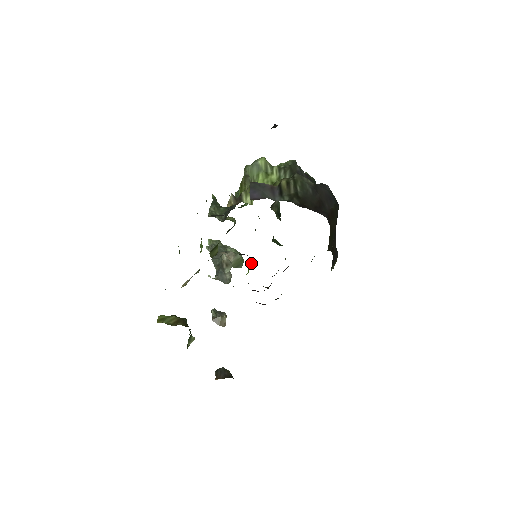
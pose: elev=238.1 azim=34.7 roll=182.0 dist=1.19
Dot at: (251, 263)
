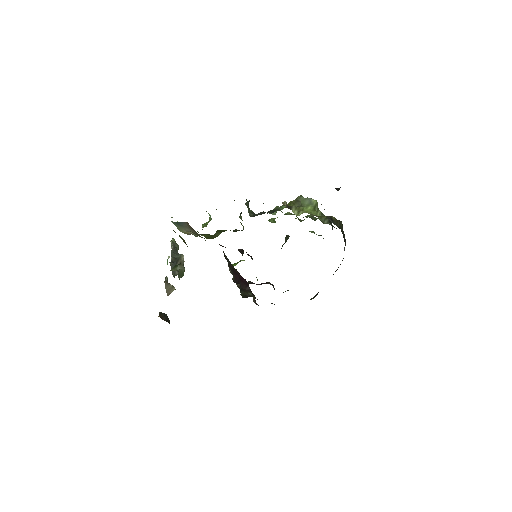
Dot at: (240, 261)
